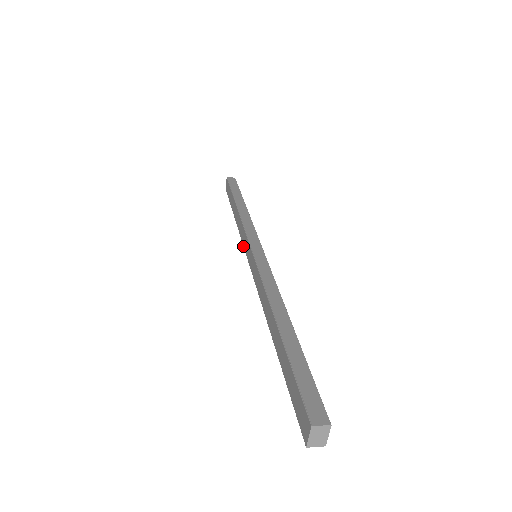
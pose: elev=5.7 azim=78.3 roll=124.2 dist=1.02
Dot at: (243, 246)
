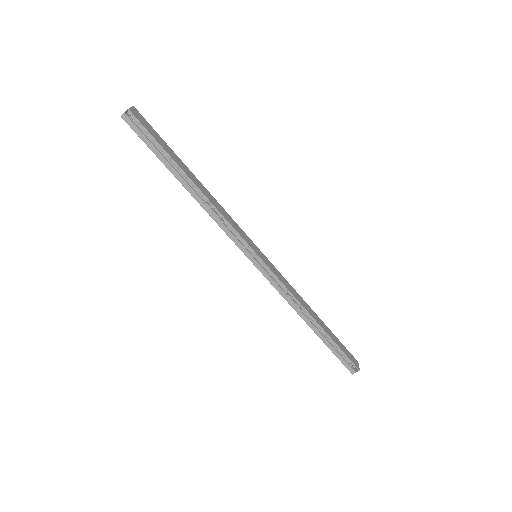
Dot at: (272, 285)
